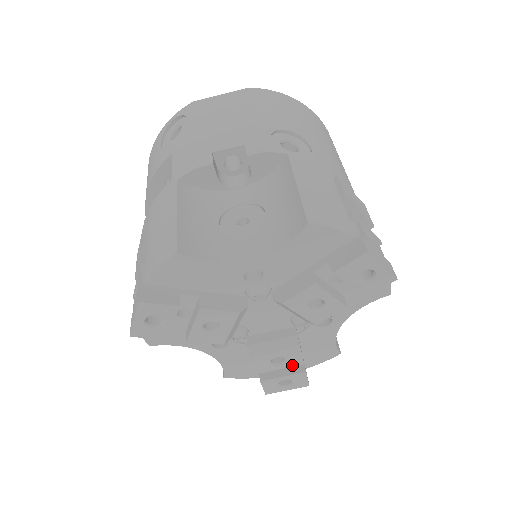
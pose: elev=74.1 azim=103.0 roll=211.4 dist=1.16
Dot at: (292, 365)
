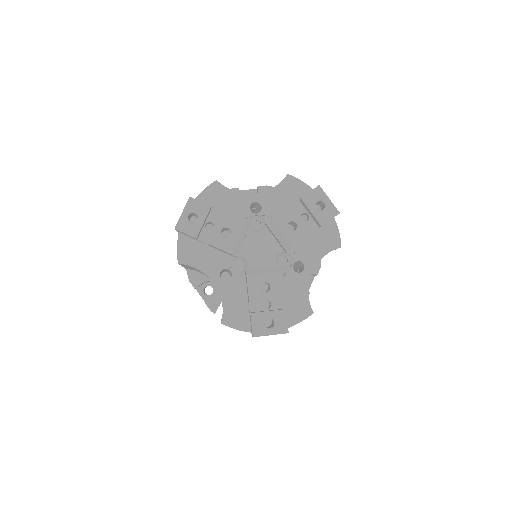
Dot at: (276, 296)
